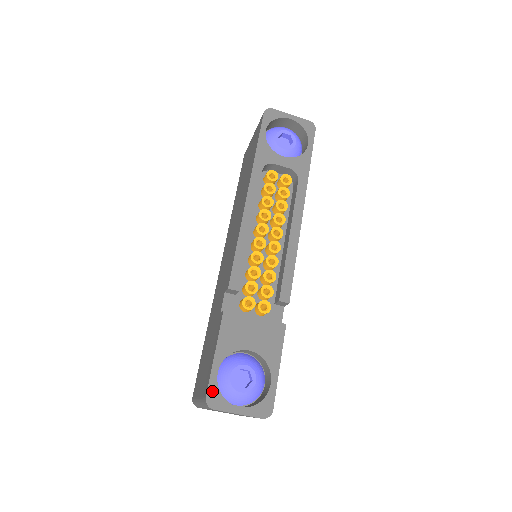
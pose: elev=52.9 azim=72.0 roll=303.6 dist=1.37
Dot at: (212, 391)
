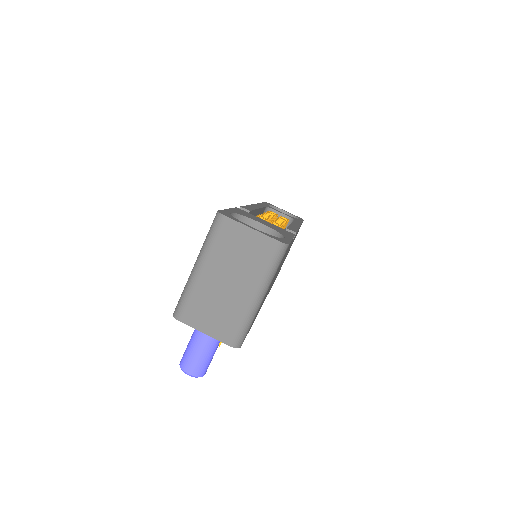
Dot at: (224, 212)
